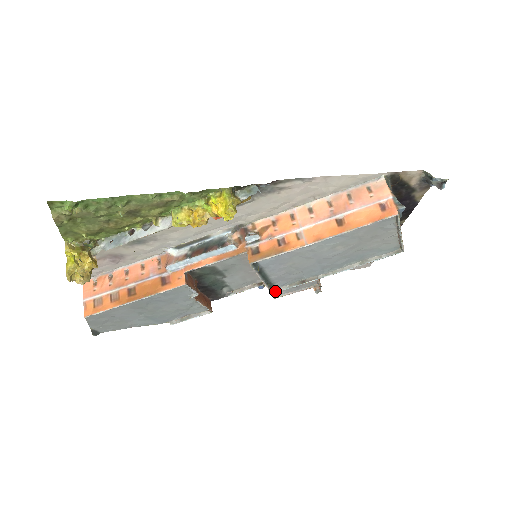
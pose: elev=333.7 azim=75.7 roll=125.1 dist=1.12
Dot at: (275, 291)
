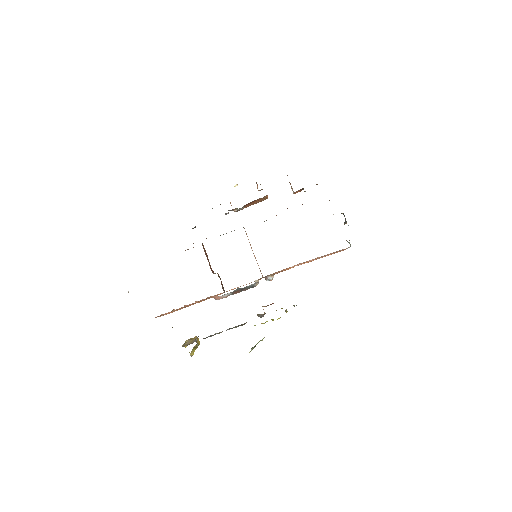
Dot at: occluded
